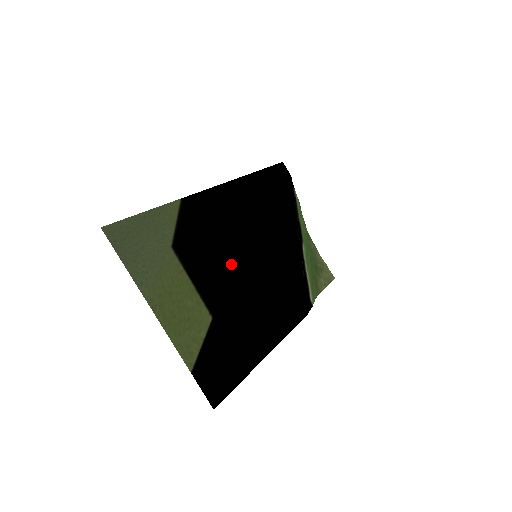
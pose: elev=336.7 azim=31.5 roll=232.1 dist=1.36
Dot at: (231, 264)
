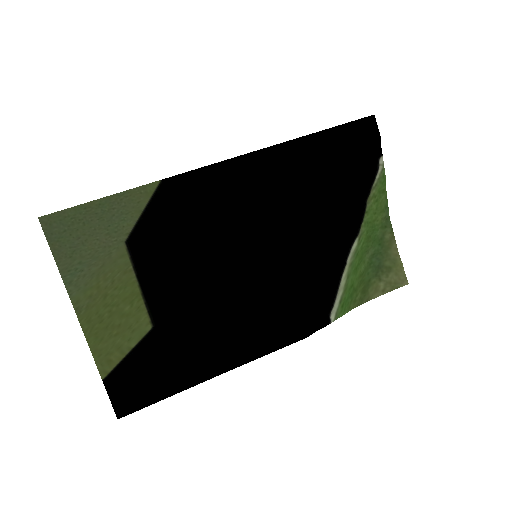
Dot at: (207, 266)
